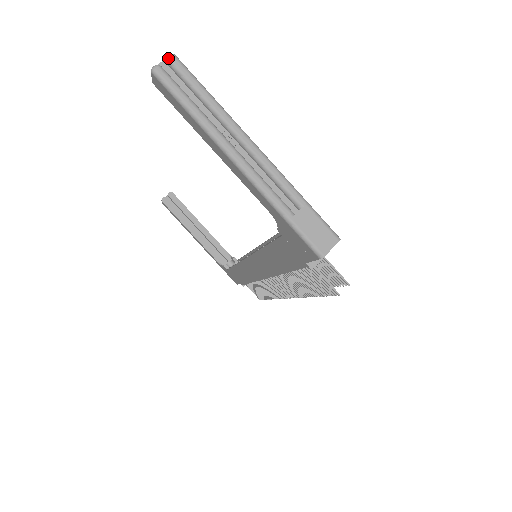
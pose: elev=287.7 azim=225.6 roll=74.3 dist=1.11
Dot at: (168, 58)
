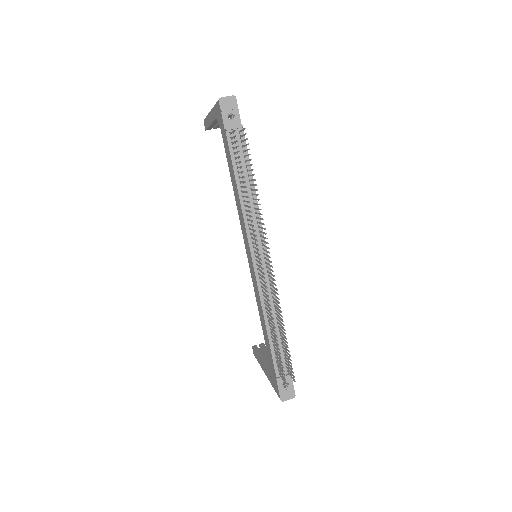
Dot at: occluded
